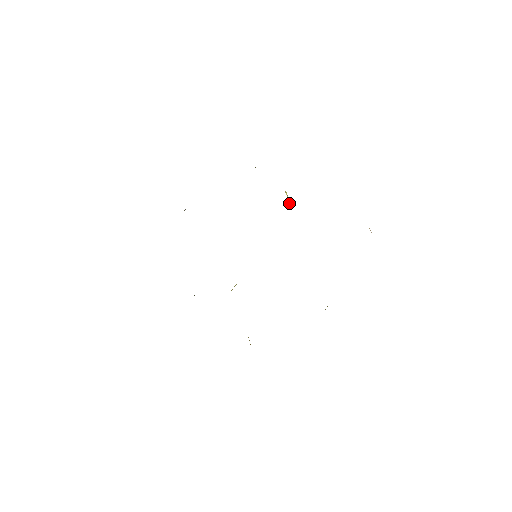
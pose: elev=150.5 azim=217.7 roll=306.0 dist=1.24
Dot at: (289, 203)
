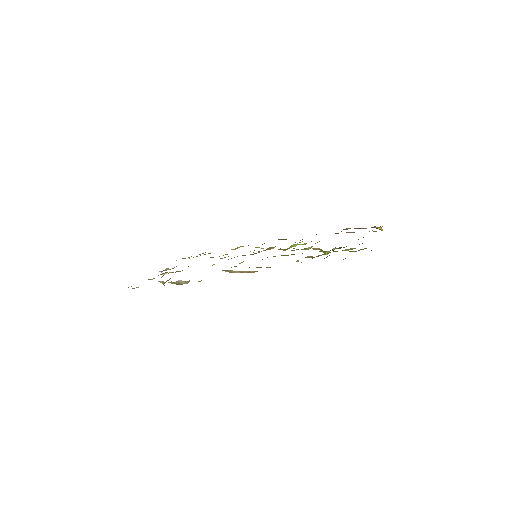
Dot at: occluded
